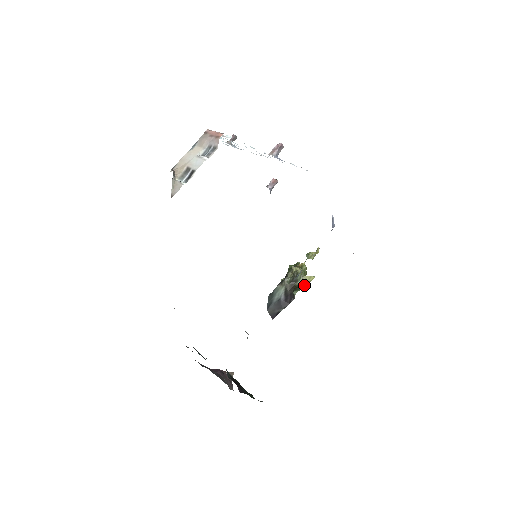
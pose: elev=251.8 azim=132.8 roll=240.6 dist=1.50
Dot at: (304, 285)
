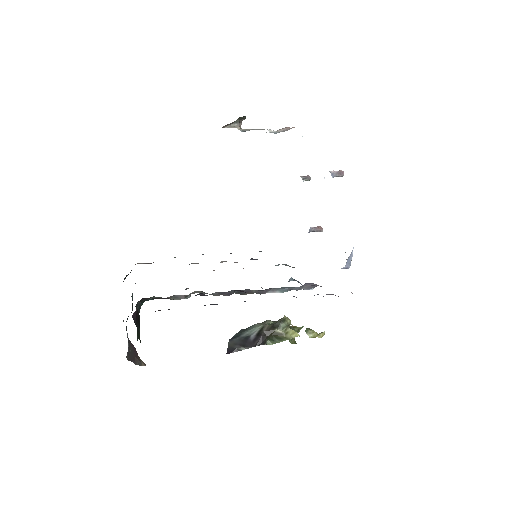
Dot at: (283, 339)
